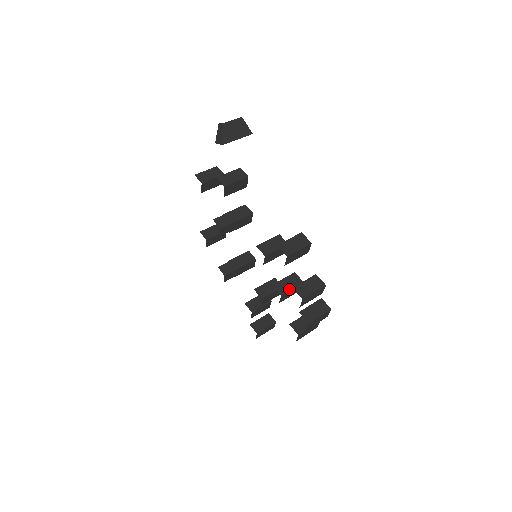
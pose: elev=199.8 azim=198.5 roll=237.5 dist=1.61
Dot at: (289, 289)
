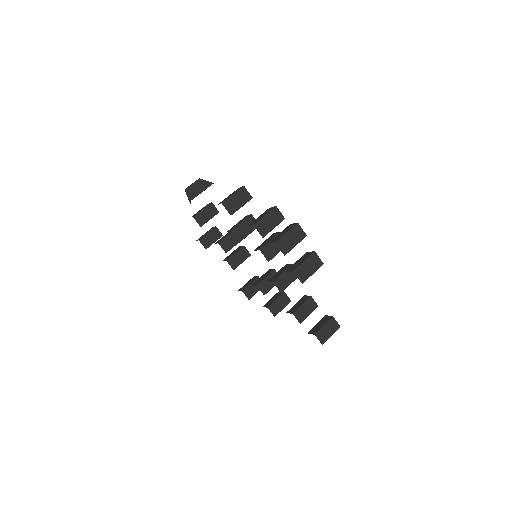
Dot at: (267, 243)
